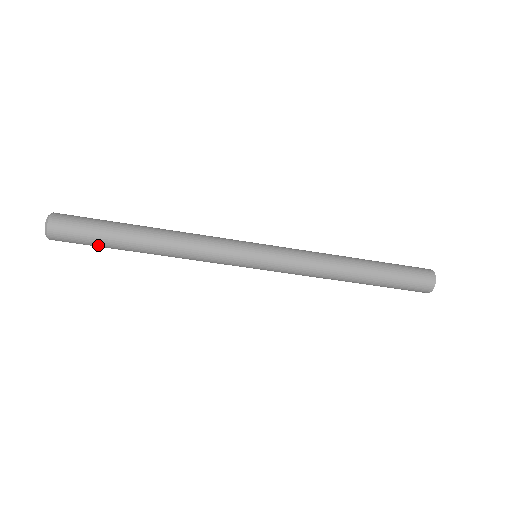
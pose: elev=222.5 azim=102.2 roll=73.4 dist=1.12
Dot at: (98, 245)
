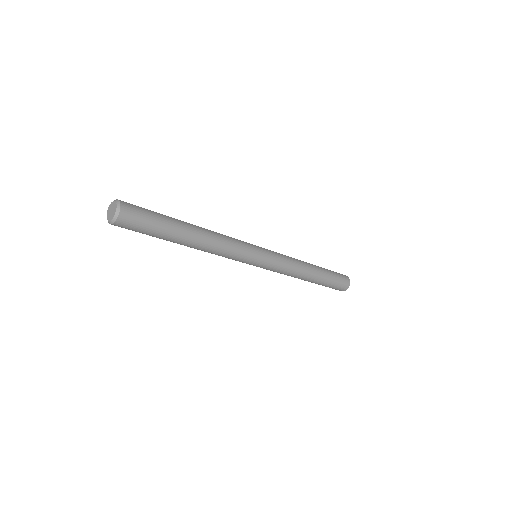
Dot at: occluded
